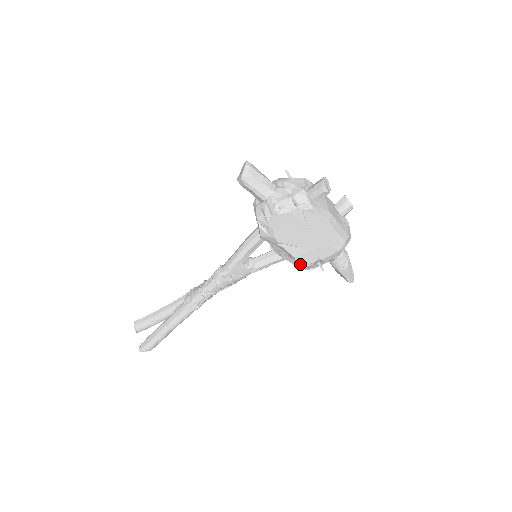
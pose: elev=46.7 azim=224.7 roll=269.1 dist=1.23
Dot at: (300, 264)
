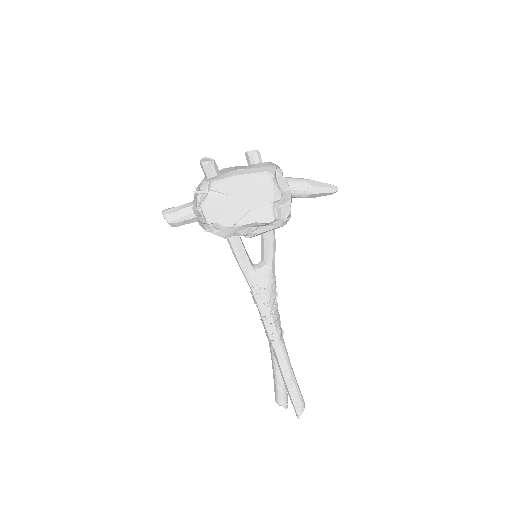
Dot at: (267, 221)
